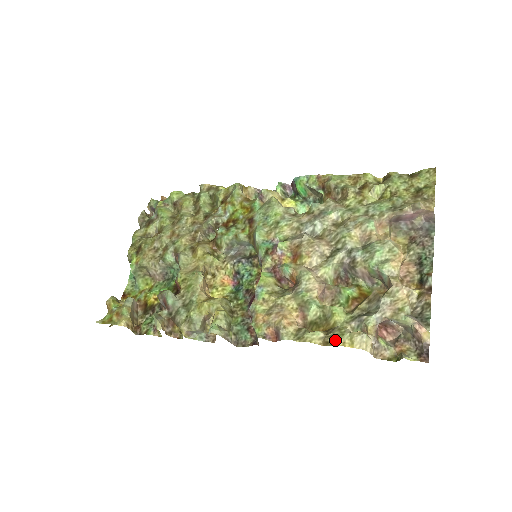
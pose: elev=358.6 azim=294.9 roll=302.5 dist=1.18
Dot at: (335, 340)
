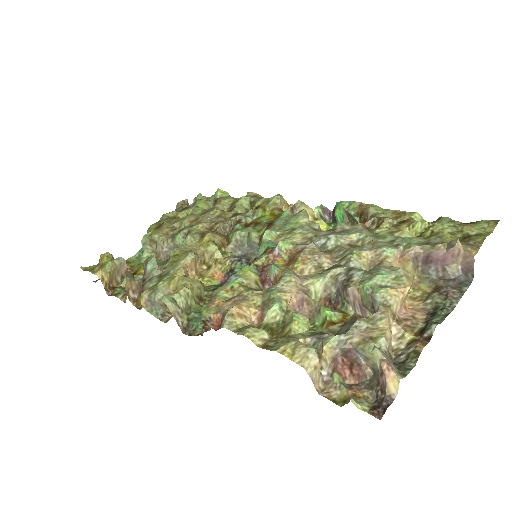
Dot at: (276, 345)
